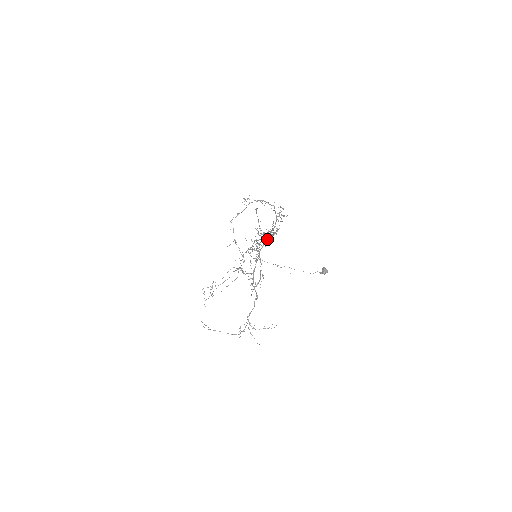
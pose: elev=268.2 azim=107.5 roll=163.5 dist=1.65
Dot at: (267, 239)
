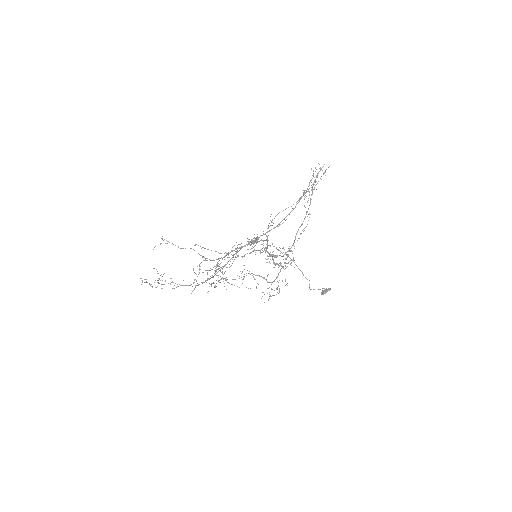
Dot at: (275, 255)
